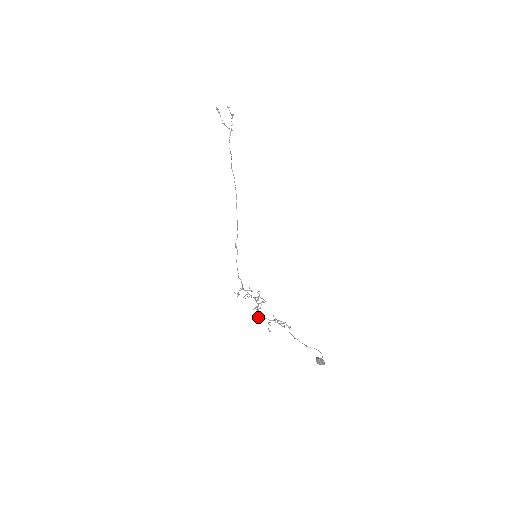
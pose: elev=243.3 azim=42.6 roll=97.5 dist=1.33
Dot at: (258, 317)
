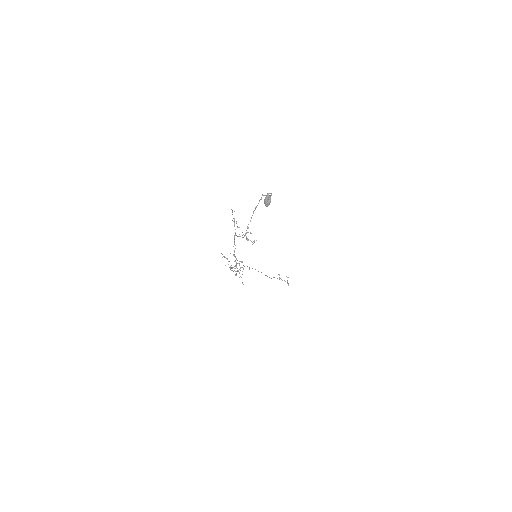
Dot at: (234, 218)
